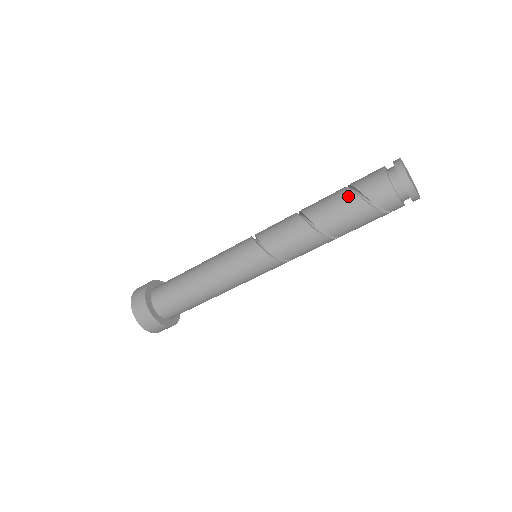
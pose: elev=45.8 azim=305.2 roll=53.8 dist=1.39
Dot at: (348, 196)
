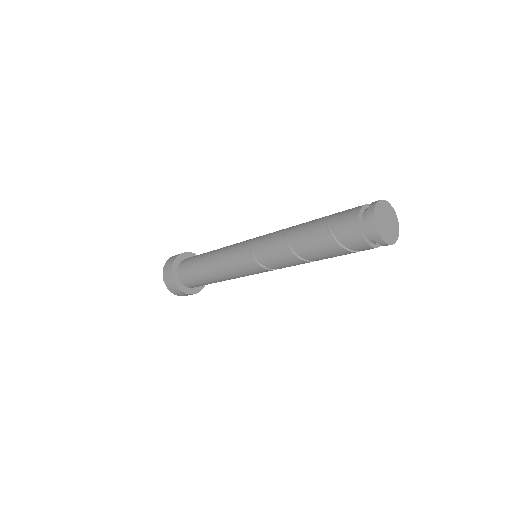
Dot at: (325, 239)
